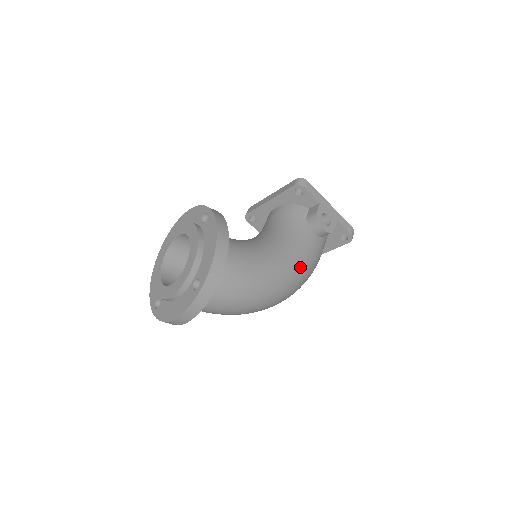
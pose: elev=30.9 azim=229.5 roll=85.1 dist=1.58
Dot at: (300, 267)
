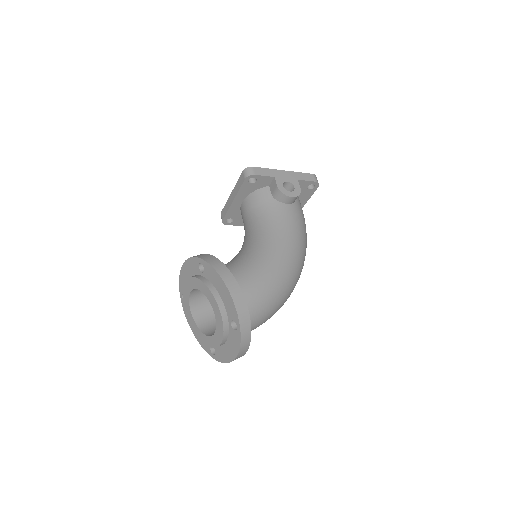
Dot at: (296, 242)
